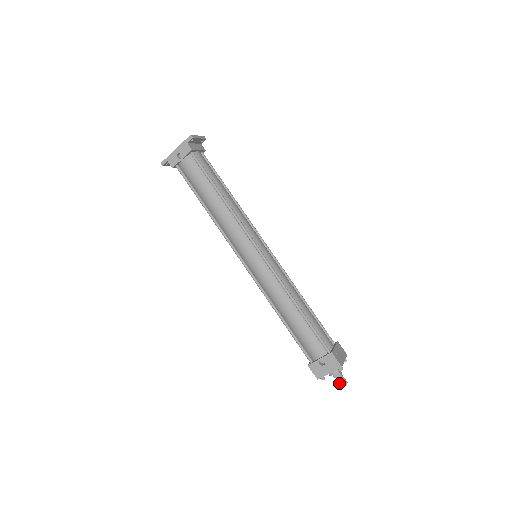
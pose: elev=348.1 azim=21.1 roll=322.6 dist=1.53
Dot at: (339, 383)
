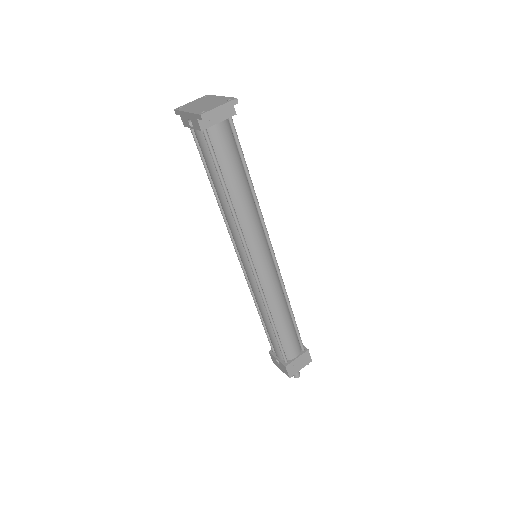
Dot at: occluded
